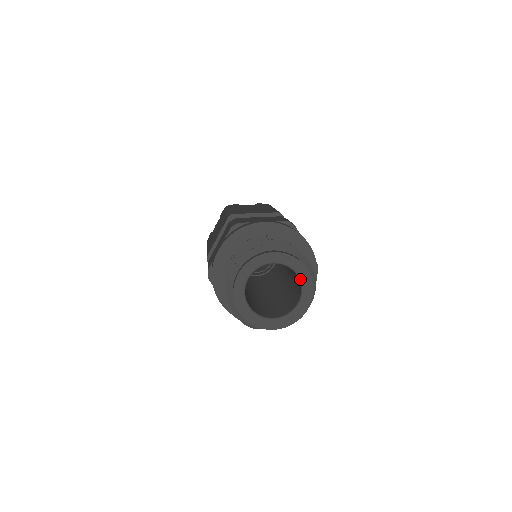
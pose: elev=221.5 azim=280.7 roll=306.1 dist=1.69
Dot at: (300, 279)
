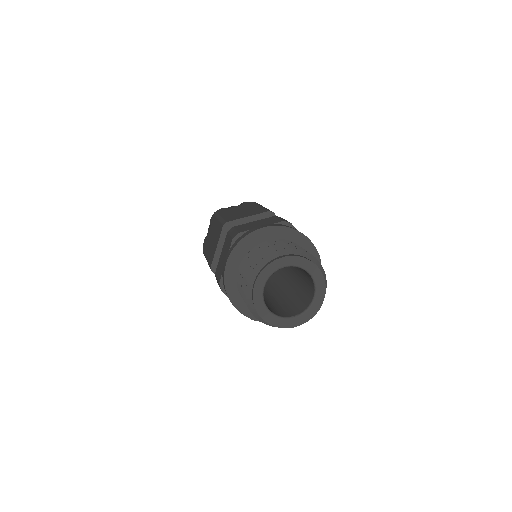
Dot at: (313, 301)
